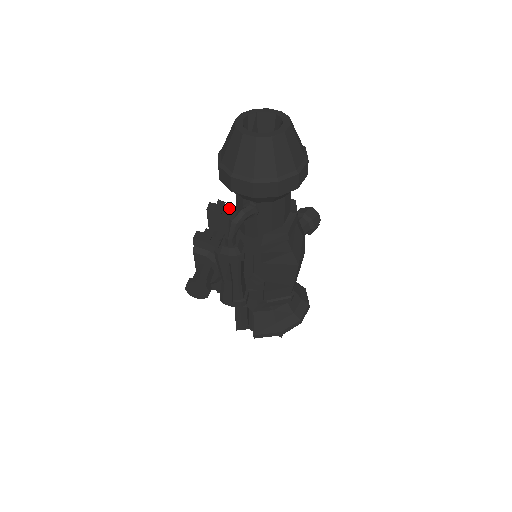
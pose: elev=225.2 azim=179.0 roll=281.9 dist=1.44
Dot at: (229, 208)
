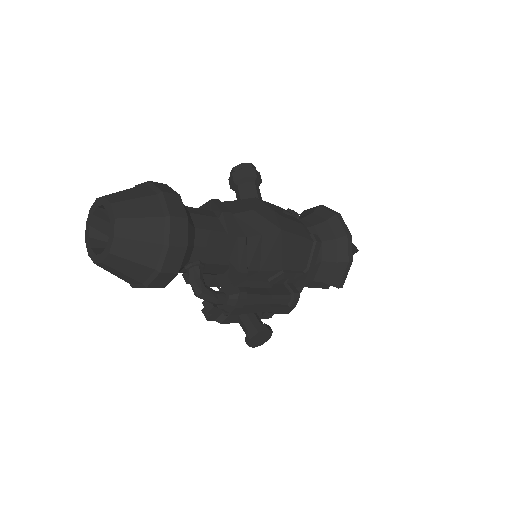
Dot at: occluded
